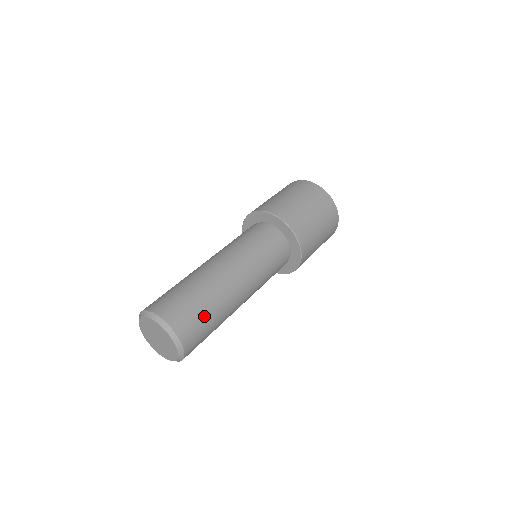
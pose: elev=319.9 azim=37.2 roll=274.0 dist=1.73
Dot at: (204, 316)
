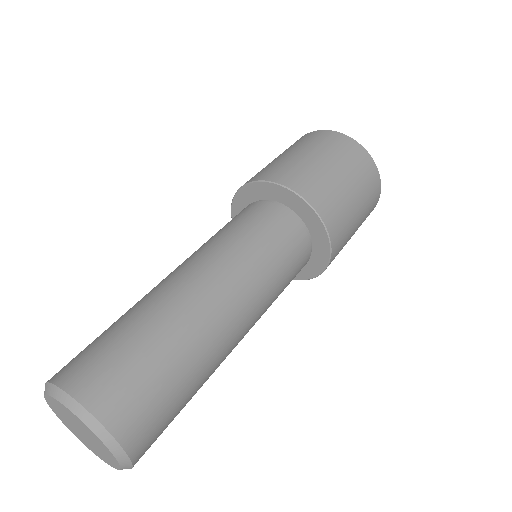
Dot at: (164, 381)
